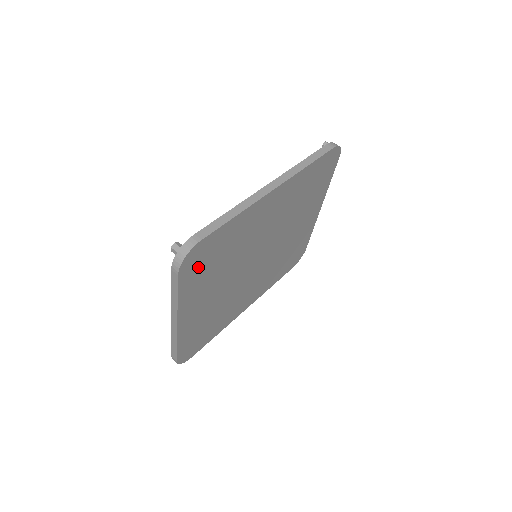
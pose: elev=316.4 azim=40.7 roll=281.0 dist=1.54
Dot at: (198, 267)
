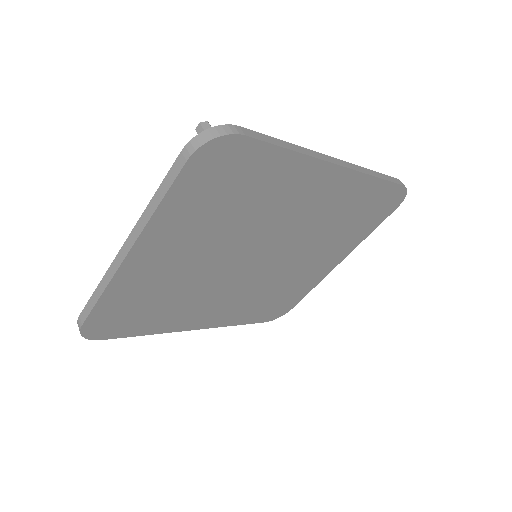
Dot at: (211, 181)
